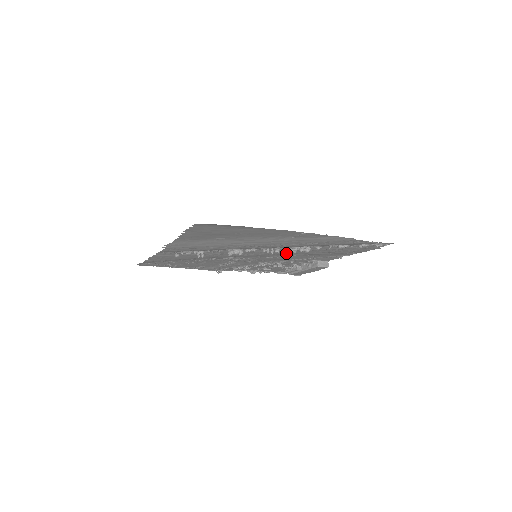
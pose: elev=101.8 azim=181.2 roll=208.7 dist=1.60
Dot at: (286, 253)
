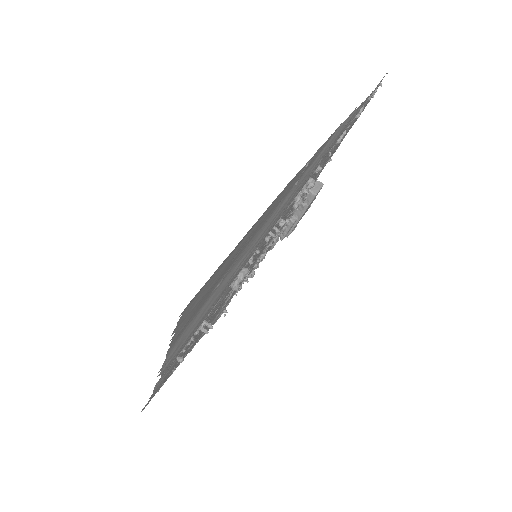
Dot at: occluded
